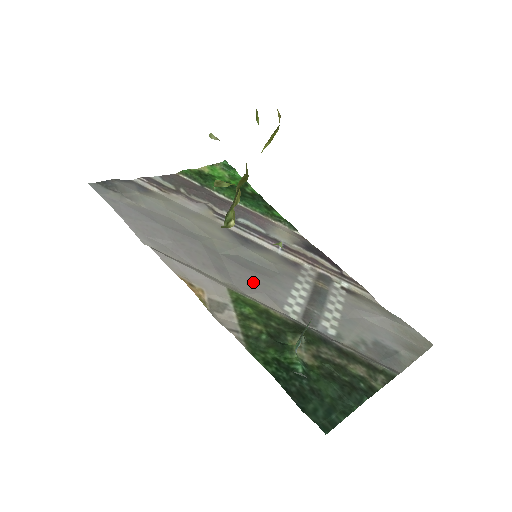
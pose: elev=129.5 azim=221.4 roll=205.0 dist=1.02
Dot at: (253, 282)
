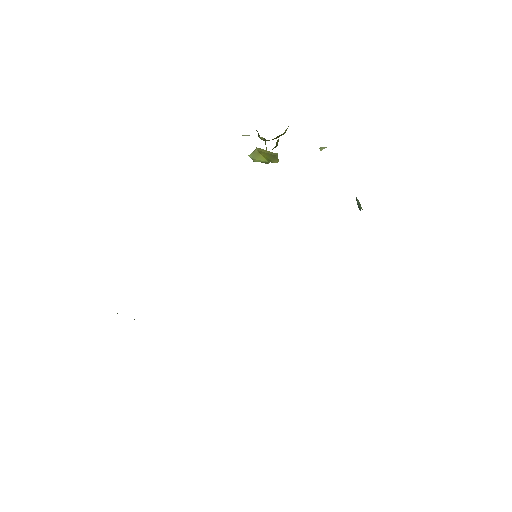
Dot at: occluded
